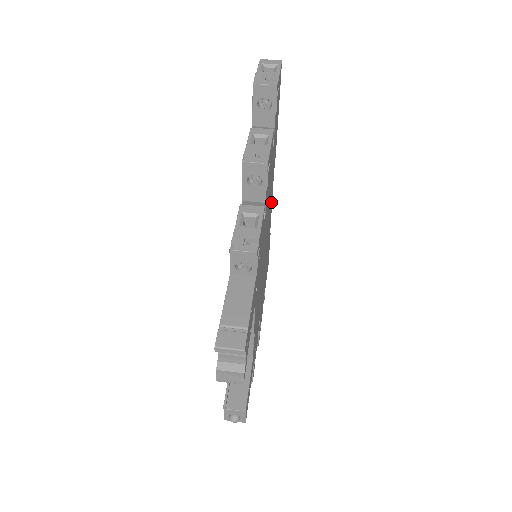
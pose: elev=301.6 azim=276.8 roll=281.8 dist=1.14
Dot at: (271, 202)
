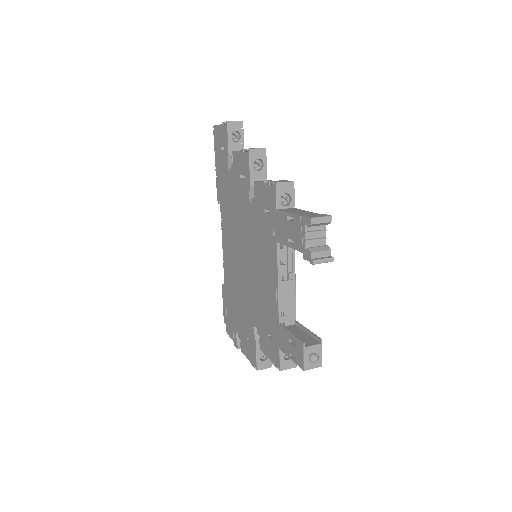
Dot at: occluded
